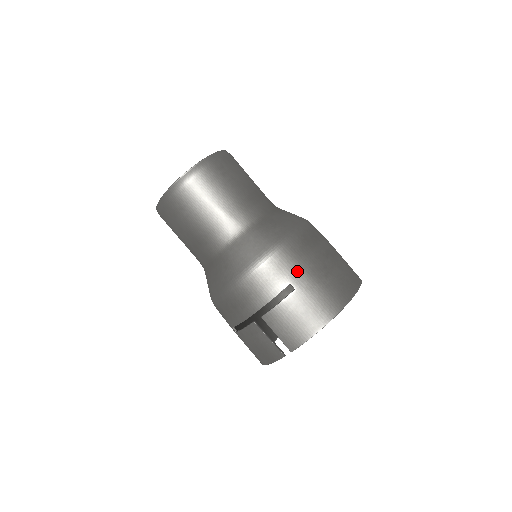
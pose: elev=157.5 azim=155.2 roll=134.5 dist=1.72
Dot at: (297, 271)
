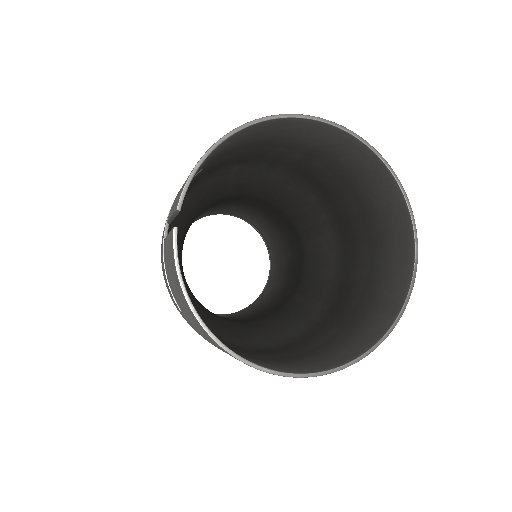
Dot at: occluded
